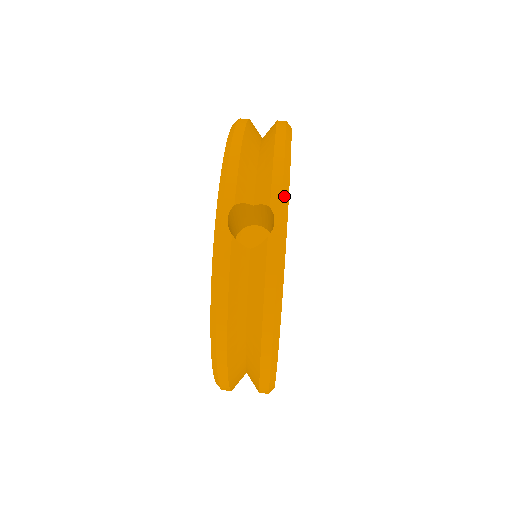
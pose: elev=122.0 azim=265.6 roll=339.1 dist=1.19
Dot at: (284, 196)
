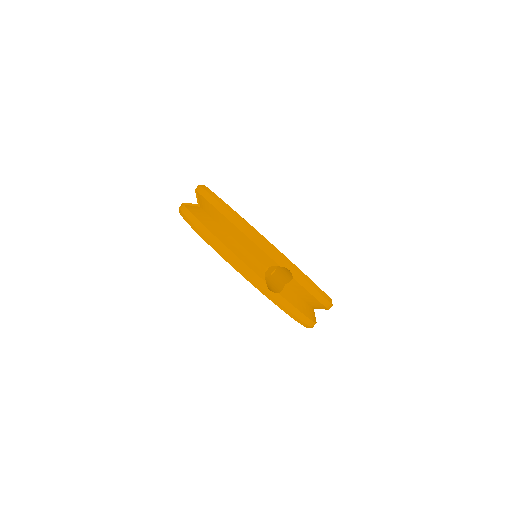
Dot at: (279, 255)
